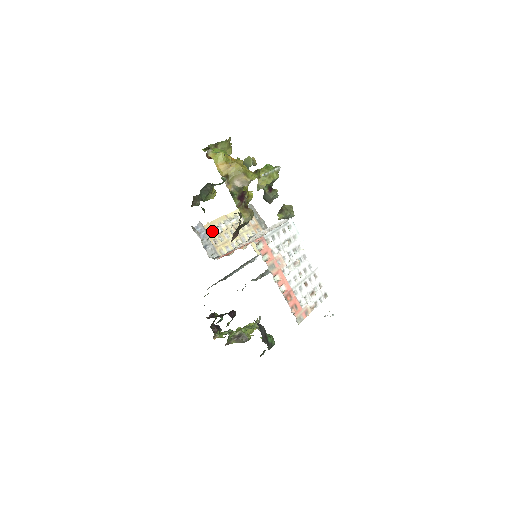
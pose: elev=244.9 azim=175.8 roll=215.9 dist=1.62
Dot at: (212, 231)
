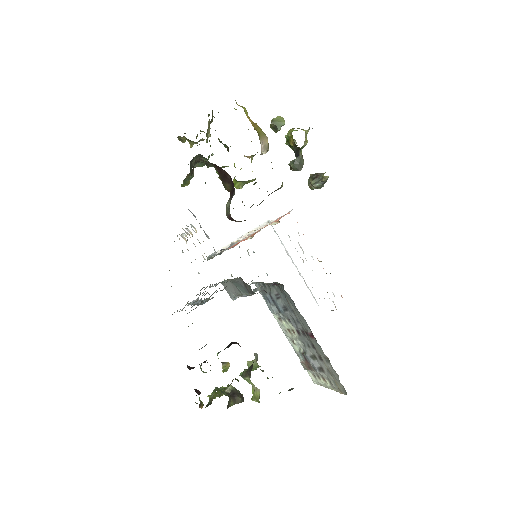
Dot at: occluded
